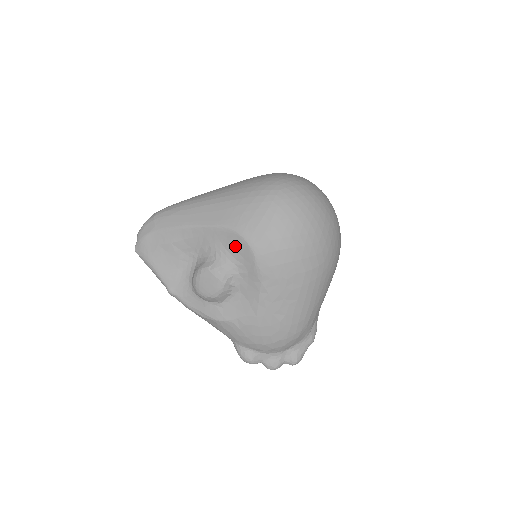
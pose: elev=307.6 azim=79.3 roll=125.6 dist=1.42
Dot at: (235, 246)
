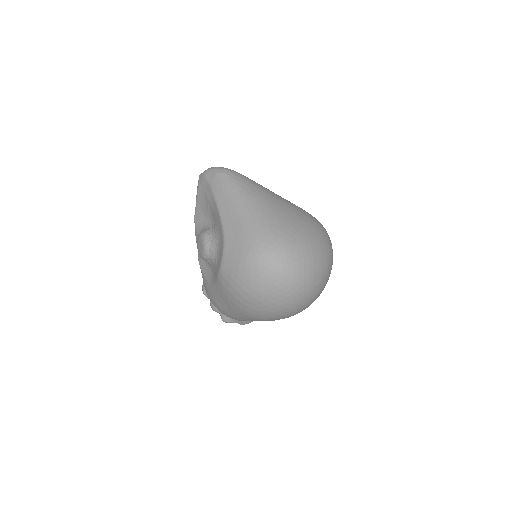
Dot at: (220, 252)
